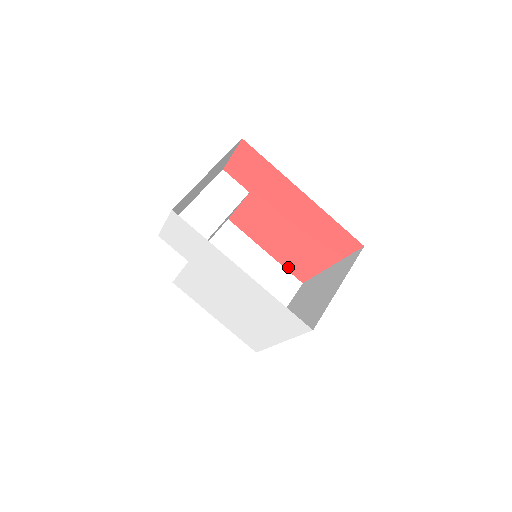
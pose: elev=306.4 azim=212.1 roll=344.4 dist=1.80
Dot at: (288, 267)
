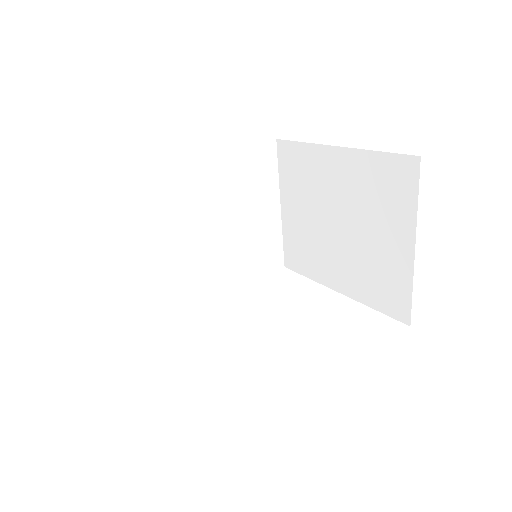
Dot at: occluded
